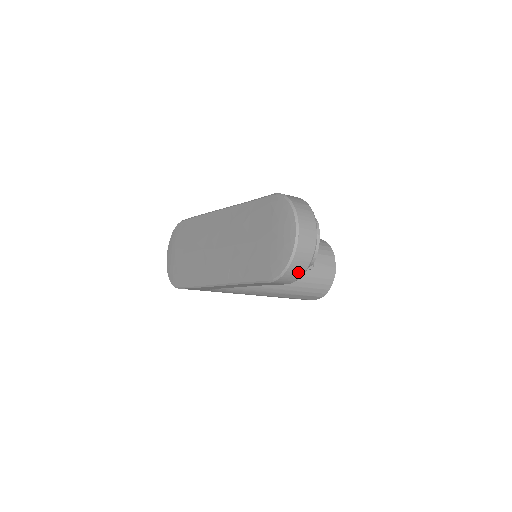
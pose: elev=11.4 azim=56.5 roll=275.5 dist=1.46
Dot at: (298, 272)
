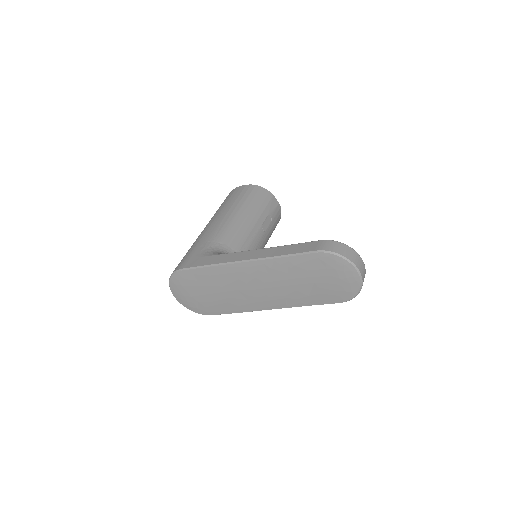
Dot at: occluded
